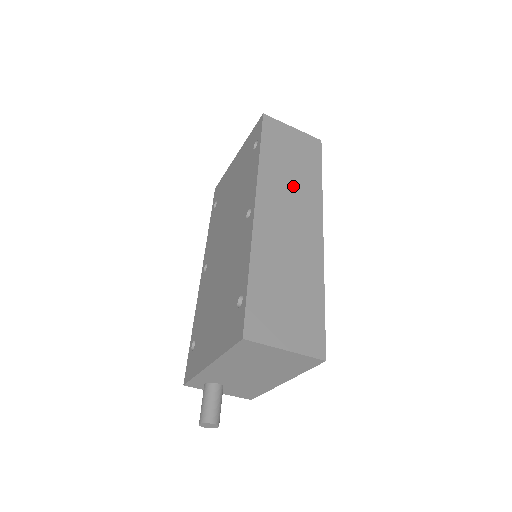
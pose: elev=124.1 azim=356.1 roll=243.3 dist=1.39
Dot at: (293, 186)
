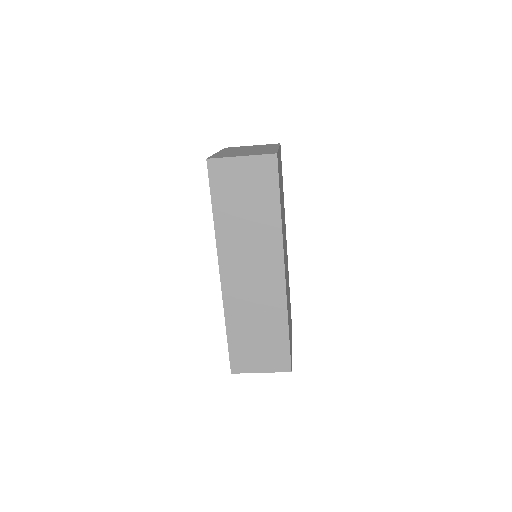
Dot at: (251, 236)
